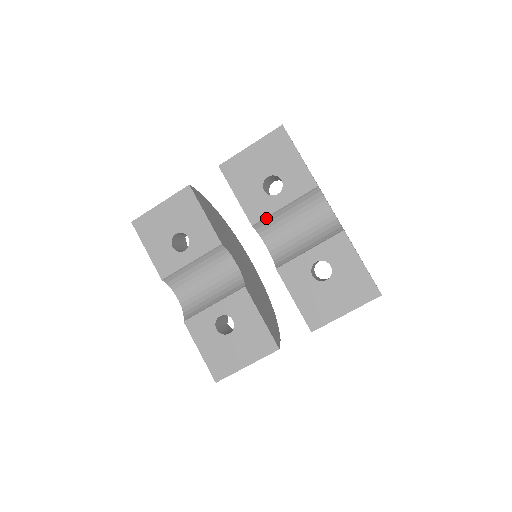
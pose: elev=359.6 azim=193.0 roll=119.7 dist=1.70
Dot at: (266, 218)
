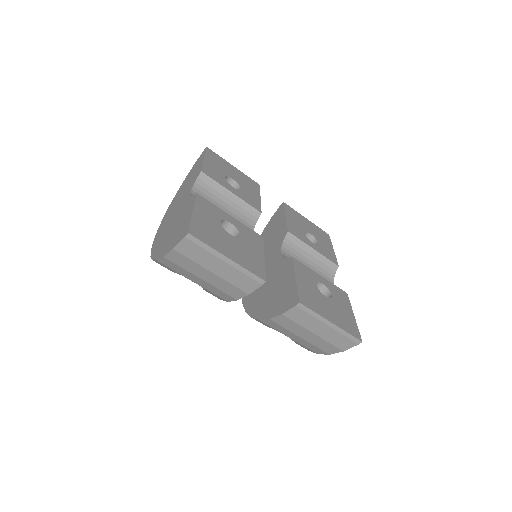
Dot at: (298, 240)
